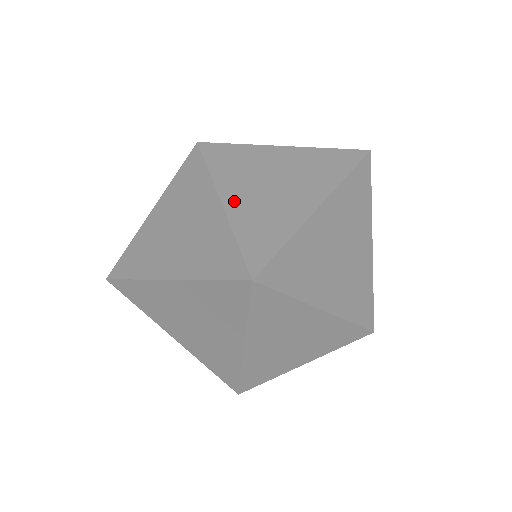
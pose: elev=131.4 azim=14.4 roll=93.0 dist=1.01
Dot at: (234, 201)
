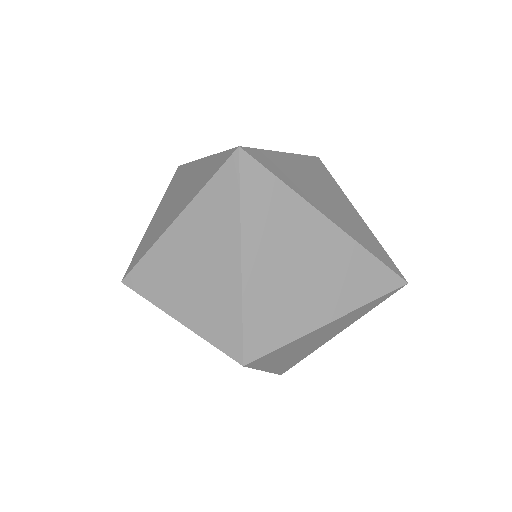
Dot at: (292, 161)
